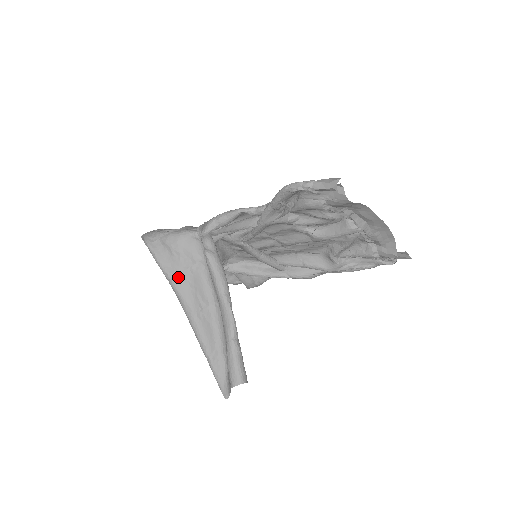
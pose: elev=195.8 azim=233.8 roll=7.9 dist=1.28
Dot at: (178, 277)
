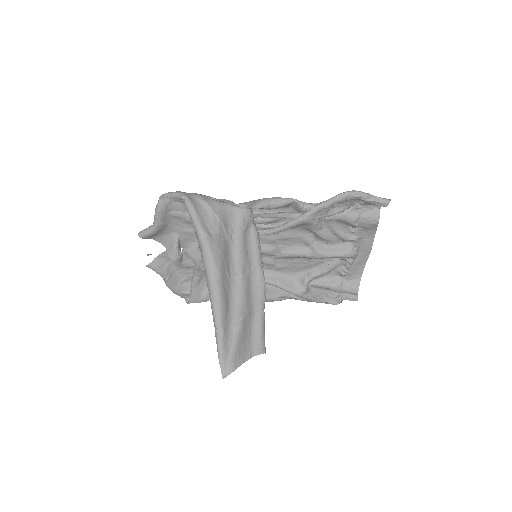
Dot at: (213, 239)
